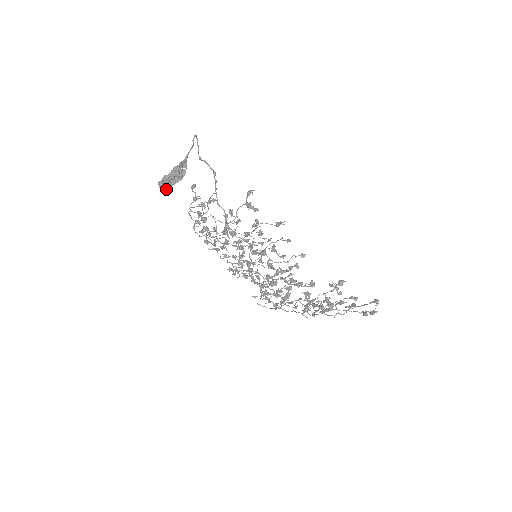
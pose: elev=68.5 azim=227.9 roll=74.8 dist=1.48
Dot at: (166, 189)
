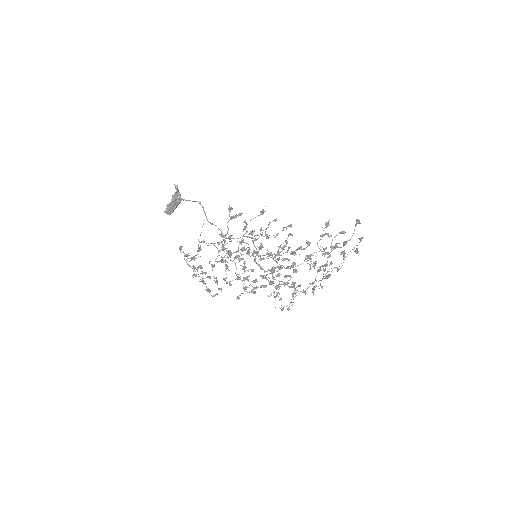
Dot at: (173, 210)
